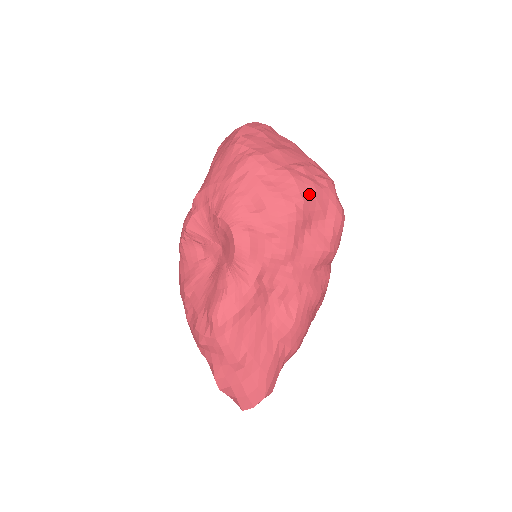
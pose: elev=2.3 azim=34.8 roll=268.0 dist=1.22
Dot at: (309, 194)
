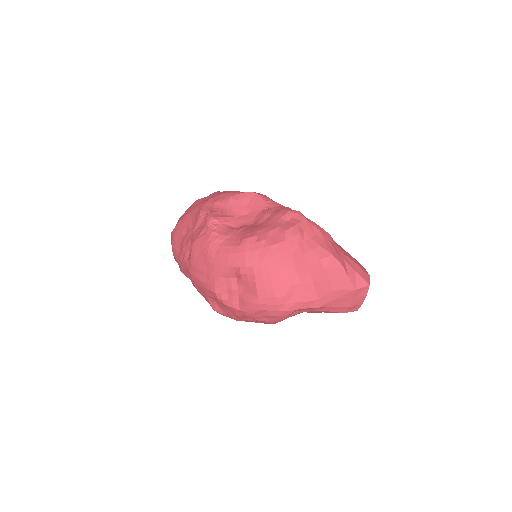
Dot at: occluded
